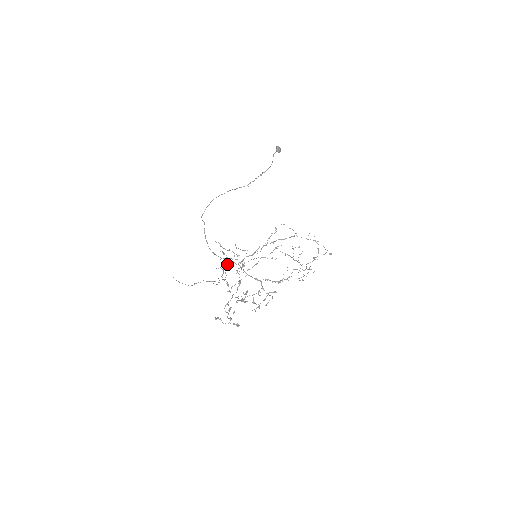
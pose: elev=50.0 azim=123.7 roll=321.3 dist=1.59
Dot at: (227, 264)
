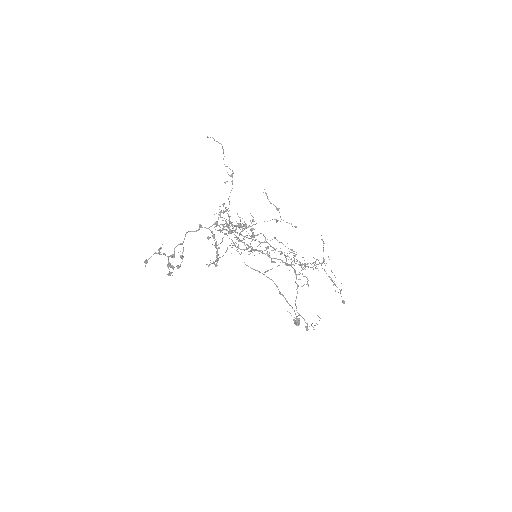
Dot at: occluded
